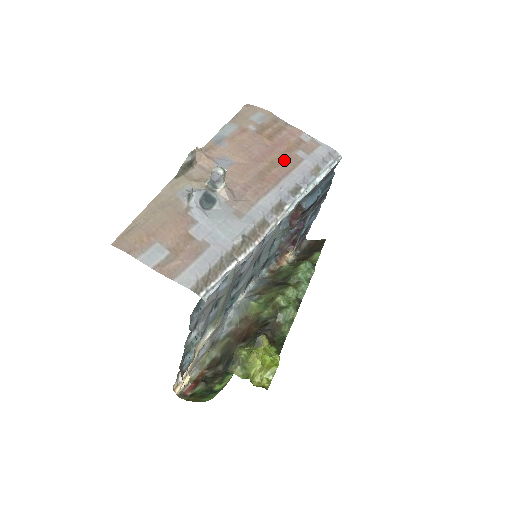
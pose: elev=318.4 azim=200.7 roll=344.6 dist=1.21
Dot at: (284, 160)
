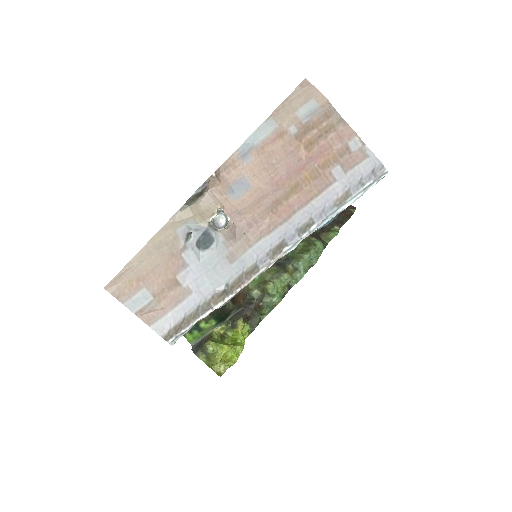
Dot at: (312, 182)
